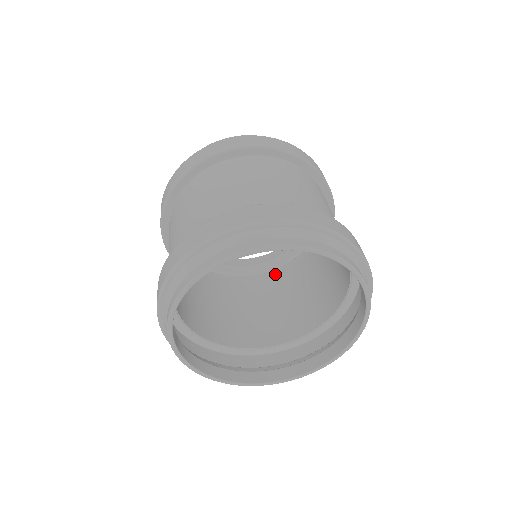
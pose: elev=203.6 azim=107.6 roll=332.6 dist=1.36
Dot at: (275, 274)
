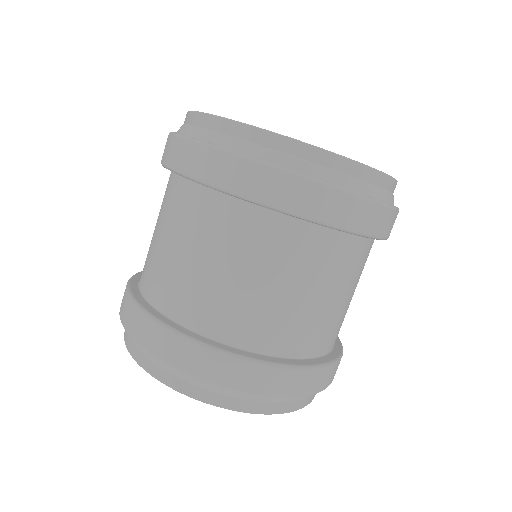
Dot at: occluded
